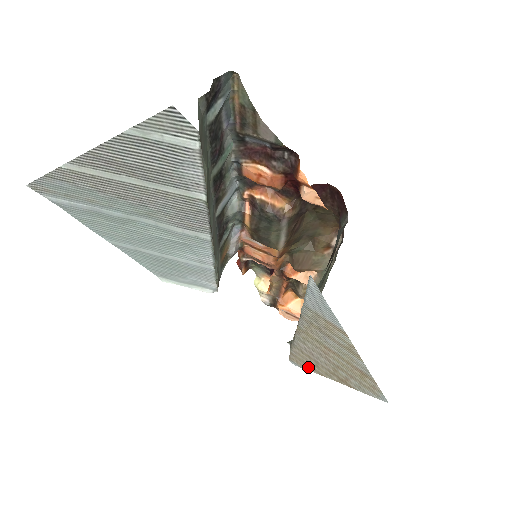
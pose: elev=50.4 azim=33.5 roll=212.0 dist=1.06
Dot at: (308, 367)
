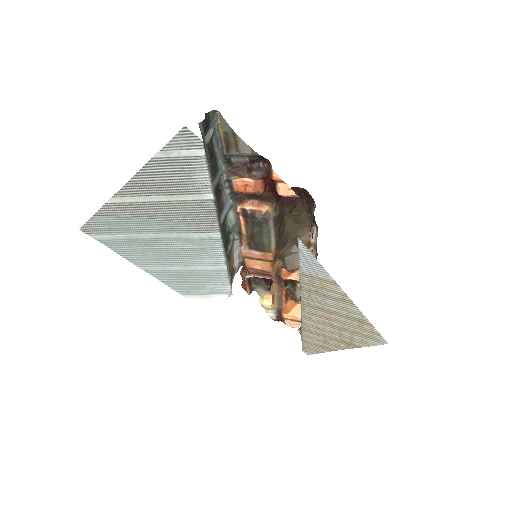
Dot at: (319, 349)
